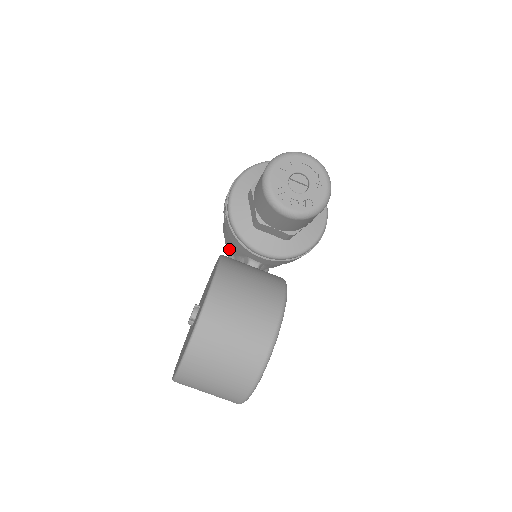
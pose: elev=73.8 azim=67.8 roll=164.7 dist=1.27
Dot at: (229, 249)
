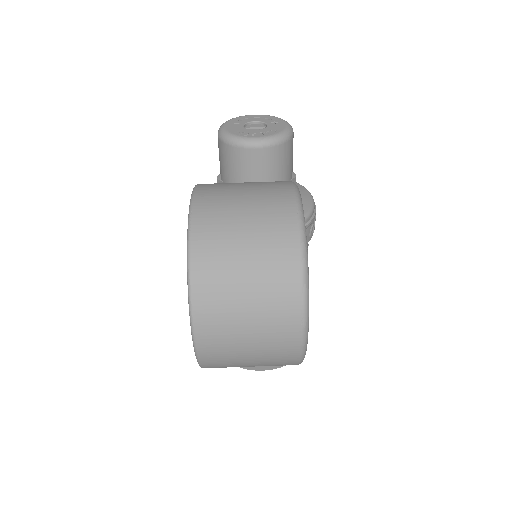
Dot at: occluded
